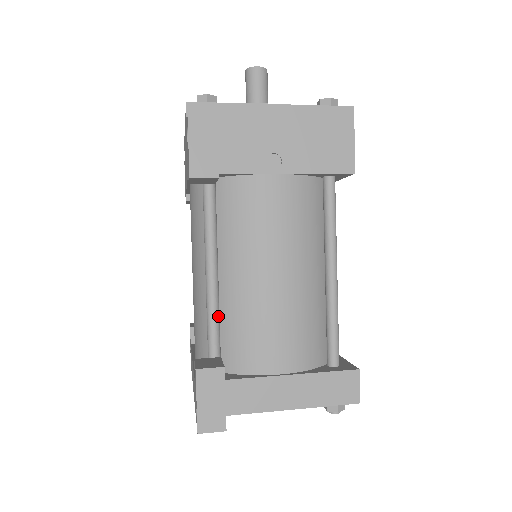
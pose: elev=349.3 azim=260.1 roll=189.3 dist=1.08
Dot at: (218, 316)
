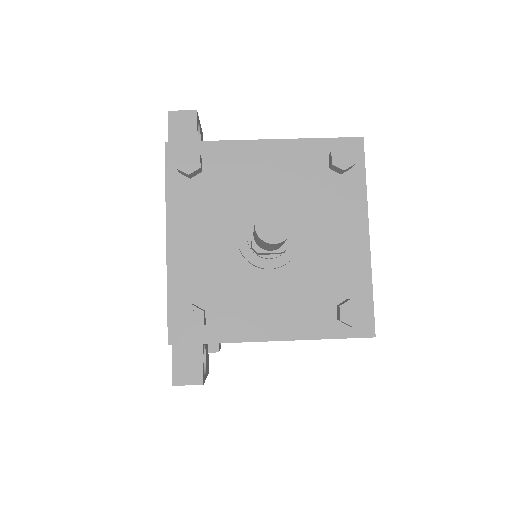
Dot at: occluded
